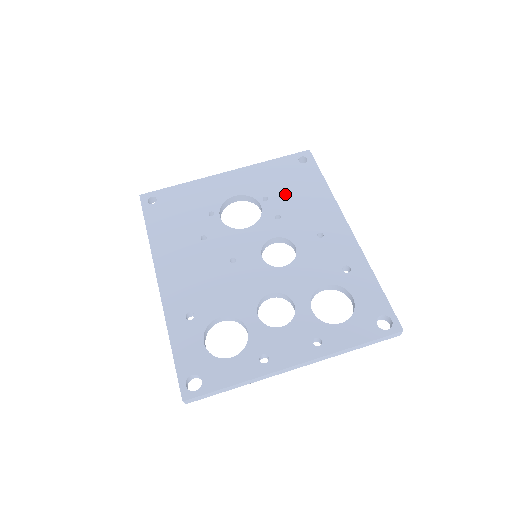
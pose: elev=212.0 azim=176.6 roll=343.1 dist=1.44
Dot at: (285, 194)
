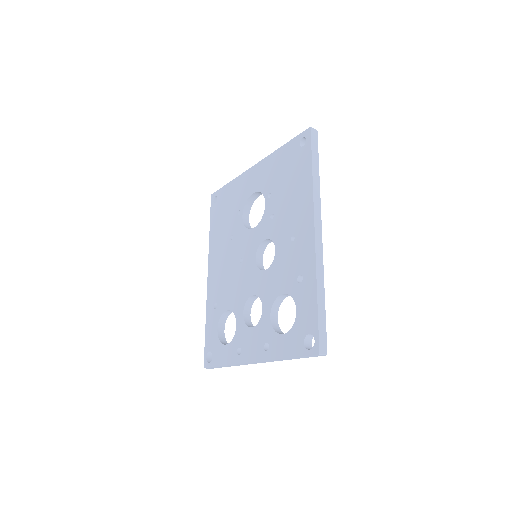
Dot at: (282, 189)
